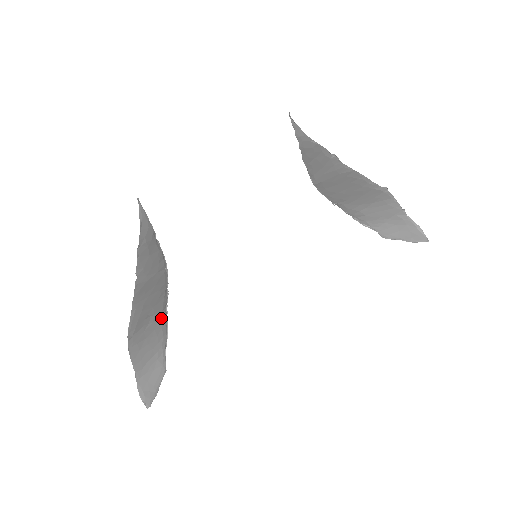
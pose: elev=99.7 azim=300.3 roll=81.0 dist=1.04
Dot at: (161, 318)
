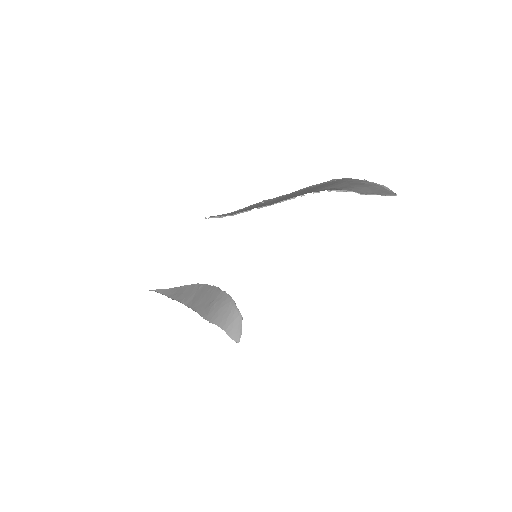
Dot at: (222, 296)
